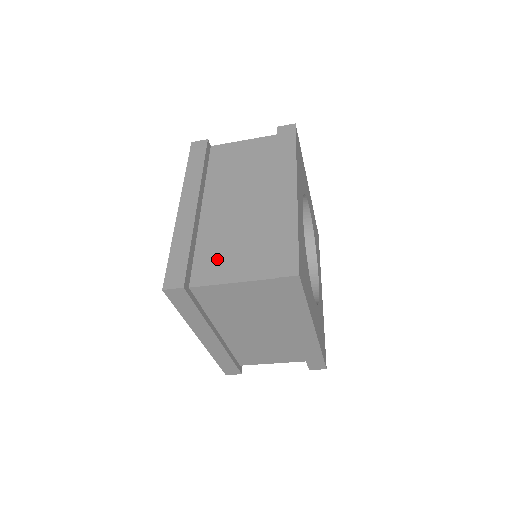
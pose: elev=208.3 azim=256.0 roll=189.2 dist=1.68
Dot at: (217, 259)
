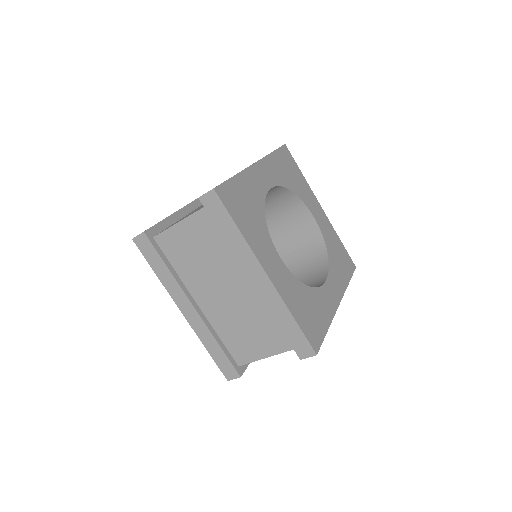
Dot at: occluded
